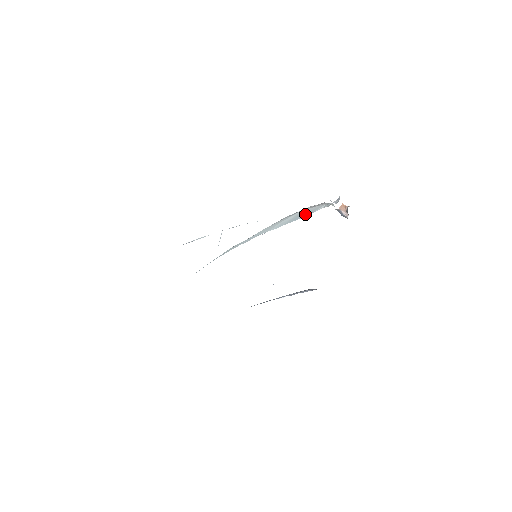
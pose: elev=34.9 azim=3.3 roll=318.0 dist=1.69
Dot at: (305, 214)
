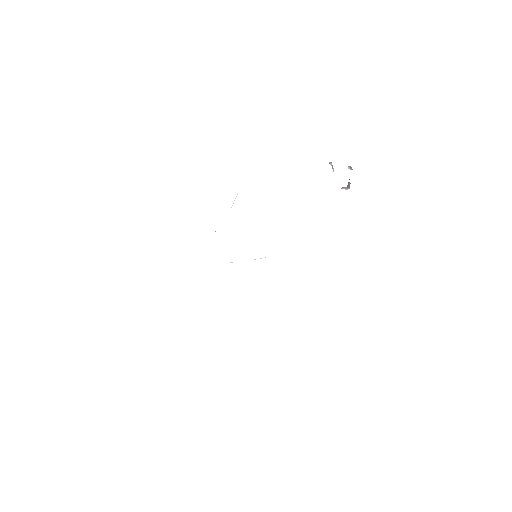
Dot at: occluded
